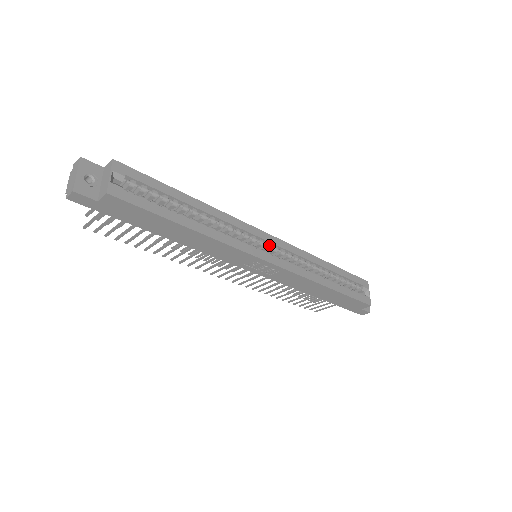
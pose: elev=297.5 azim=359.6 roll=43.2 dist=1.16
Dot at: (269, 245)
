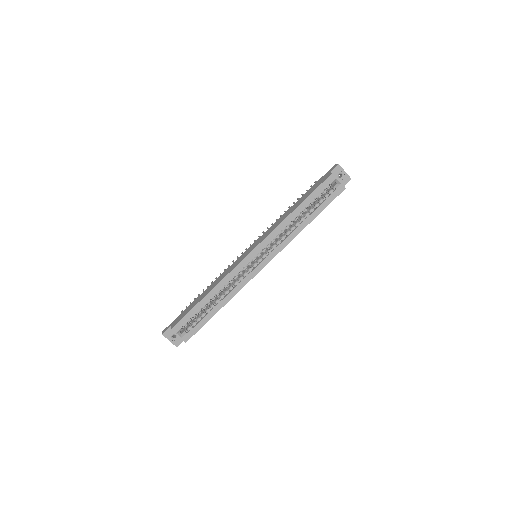
Dot at: (256, 256)
